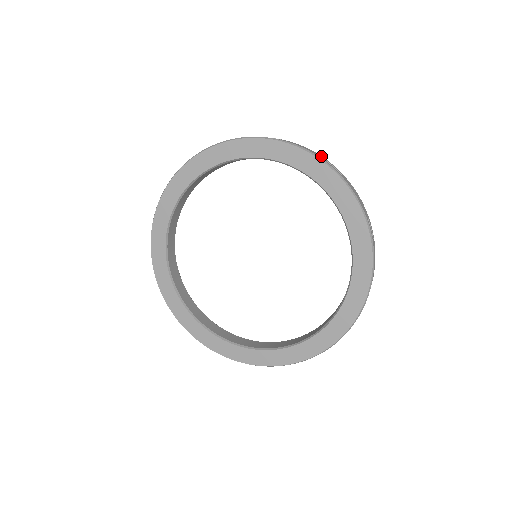
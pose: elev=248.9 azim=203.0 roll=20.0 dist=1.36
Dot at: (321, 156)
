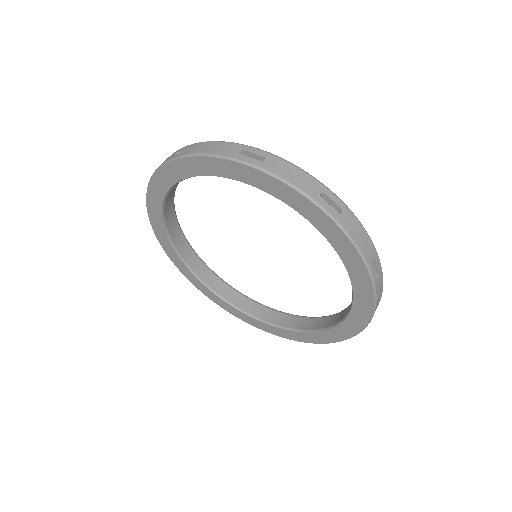
Dot at: (236, 145)
